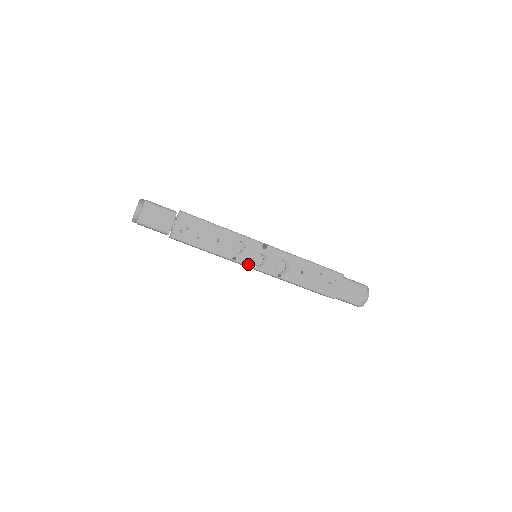
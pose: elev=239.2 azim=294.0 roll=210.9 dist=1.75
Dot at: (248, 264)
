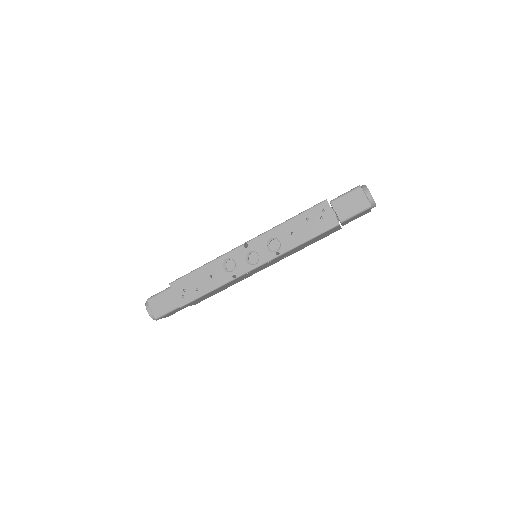
Dot at: (247, 270)
